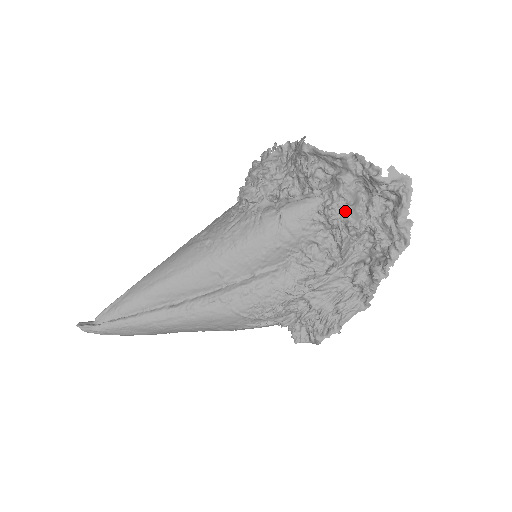
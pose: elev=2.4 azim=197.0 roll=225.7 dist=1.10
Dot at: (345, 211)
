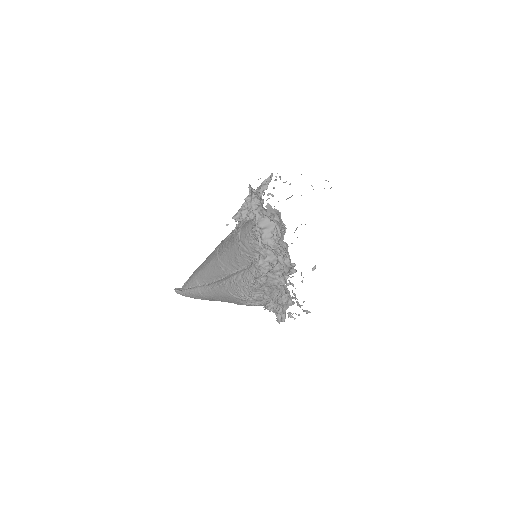
Dot at: (260, 233)
